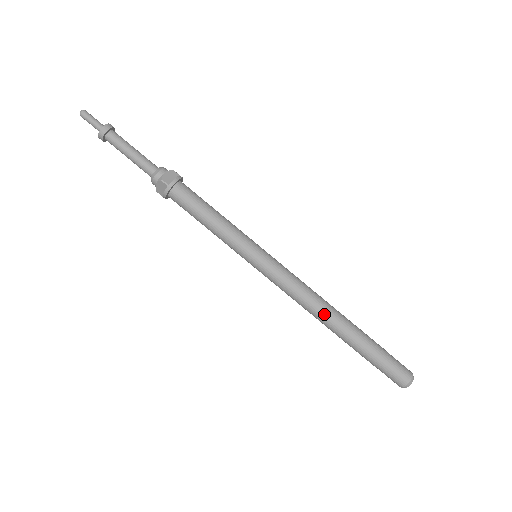
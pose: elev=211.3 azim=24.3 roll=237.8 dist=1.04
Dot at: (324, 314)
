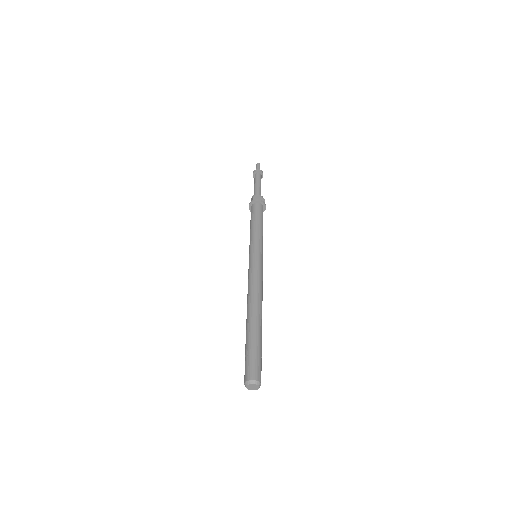
Dot at: (251, 302)
